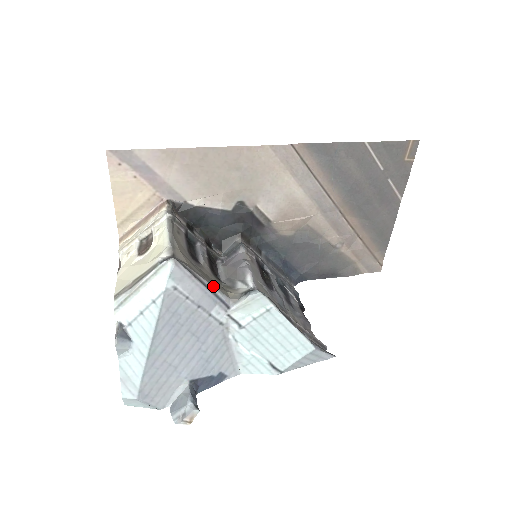
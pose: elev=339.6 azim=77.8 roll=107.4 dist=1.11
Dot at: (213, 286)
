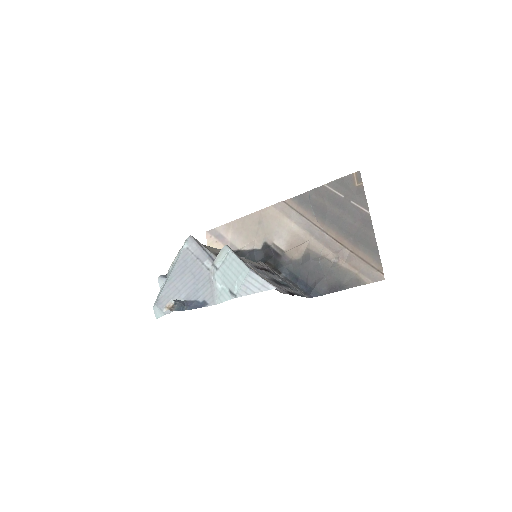
Dot at: (208, 250)
